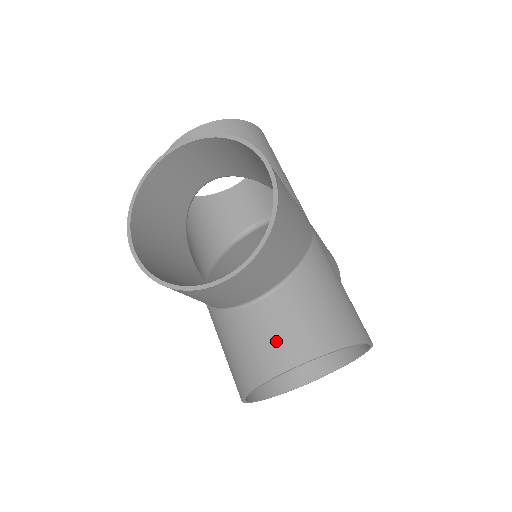
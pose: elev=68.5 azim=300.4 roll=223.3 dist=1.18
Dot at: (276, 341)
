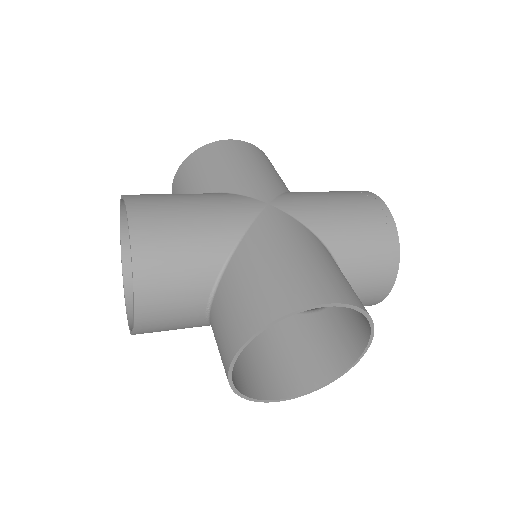
Dot at: (220, 344)
